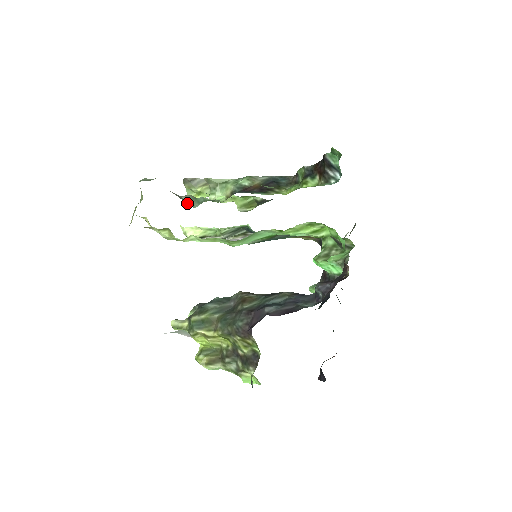
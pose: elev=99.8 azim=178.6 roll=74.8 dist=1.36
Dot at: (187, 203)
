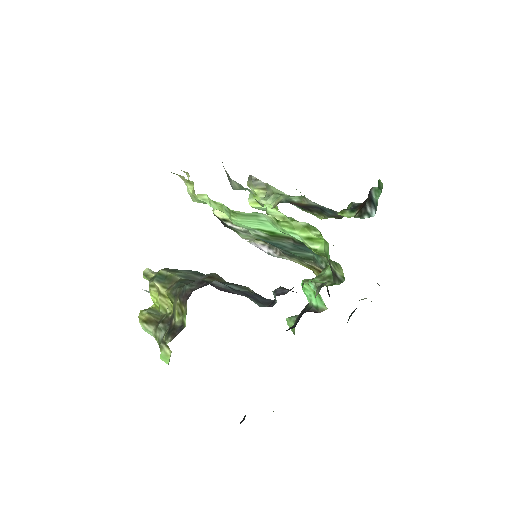
Dot at: (231, 184)
